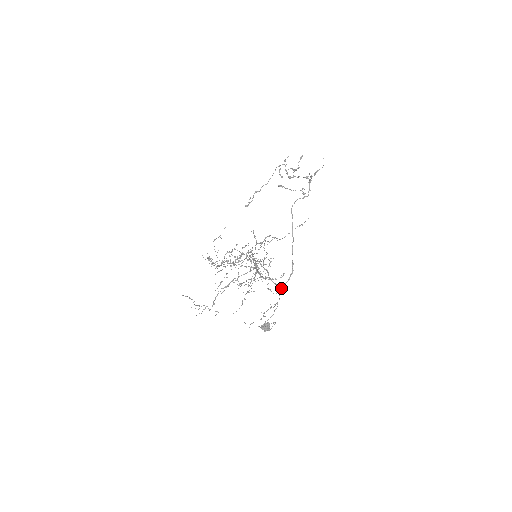
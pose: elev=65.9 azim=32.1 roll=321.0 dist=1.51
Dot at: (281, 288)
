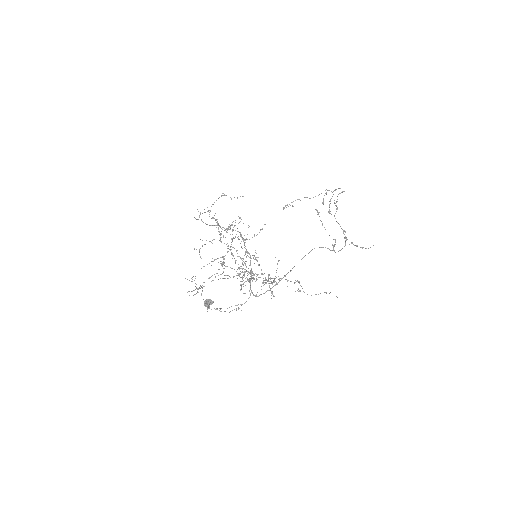
Dot at: occluded
